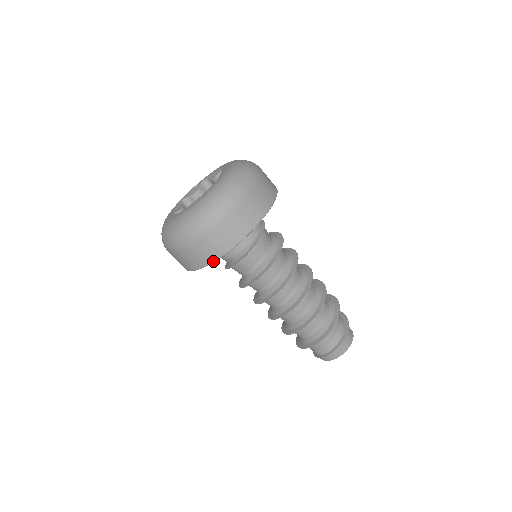
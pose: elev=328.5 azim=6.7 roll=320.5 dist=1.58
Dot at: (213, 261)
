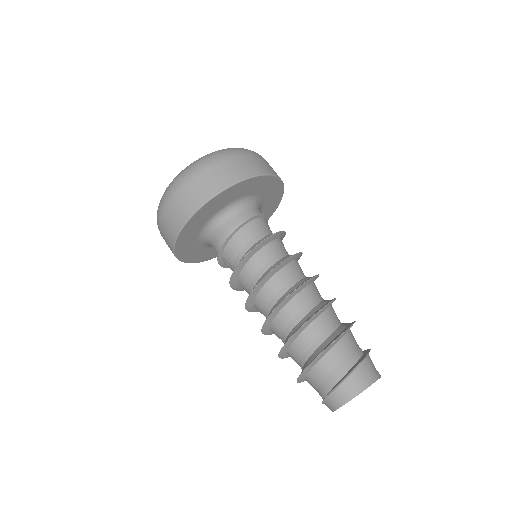
Dot at: (175, 239)
